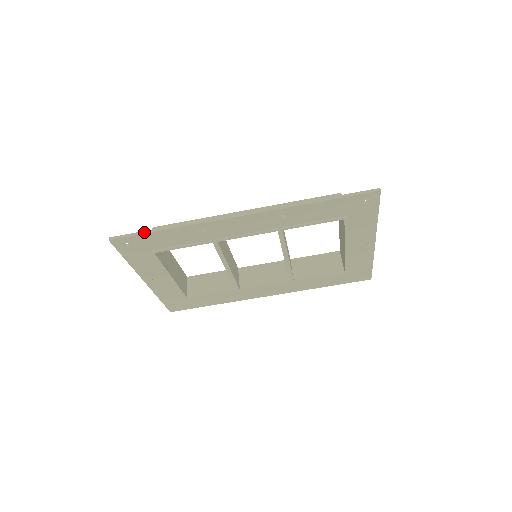
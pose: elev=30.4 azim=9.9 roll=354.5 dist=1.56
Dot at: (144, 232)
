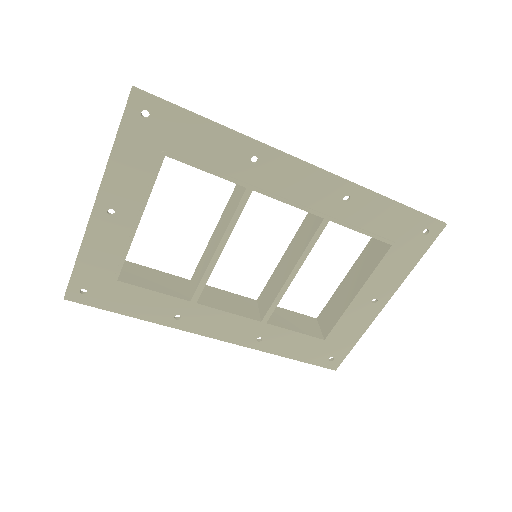
Dot at: occluded
